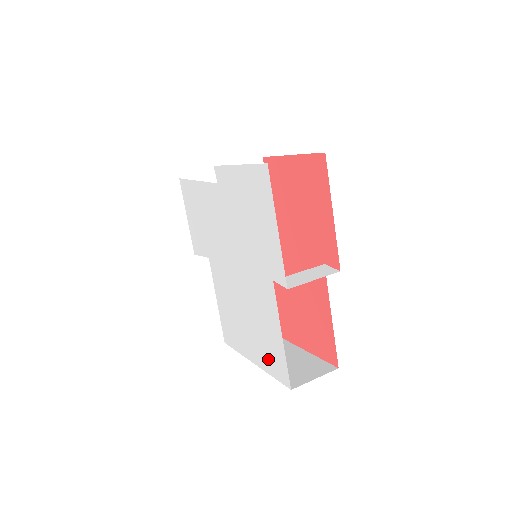
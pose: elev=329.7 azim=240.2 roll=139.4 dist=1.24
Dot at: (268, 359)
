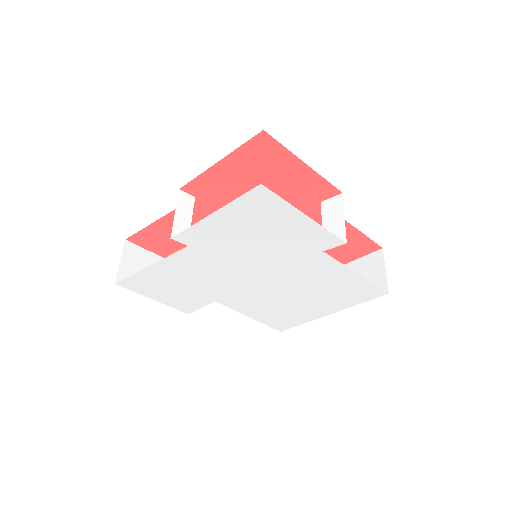
Dot at: (348, 299)
